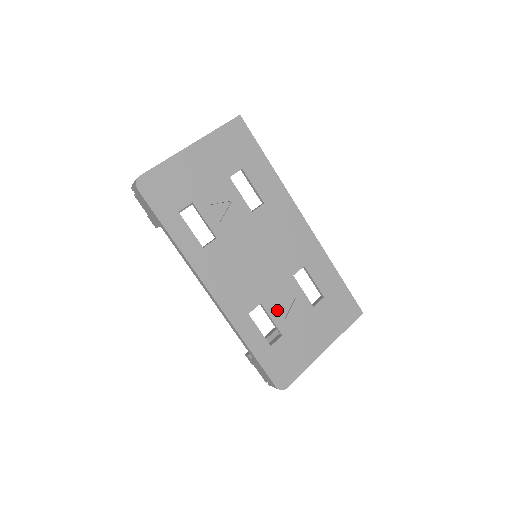
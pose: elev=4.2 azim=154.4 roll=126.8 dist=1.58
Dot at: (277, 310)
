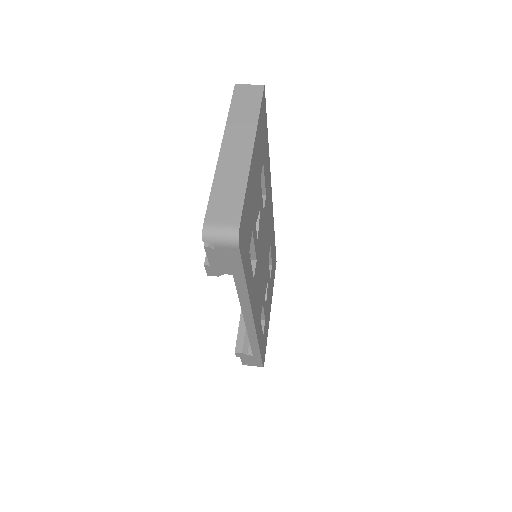
Dot at: (265, 301)
